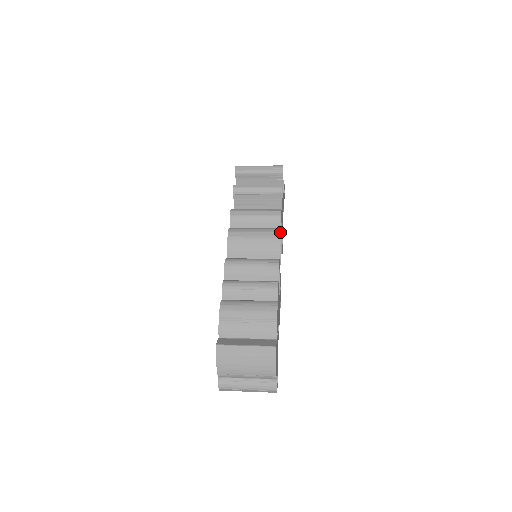
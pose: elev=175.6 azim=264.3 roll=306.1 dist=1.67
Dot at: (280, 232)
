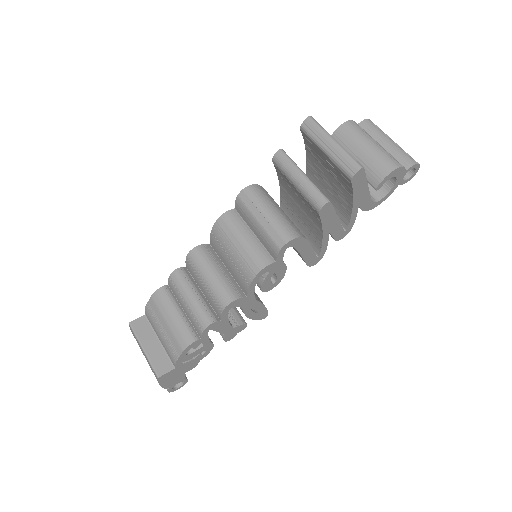
Dot at: (265, 268)
